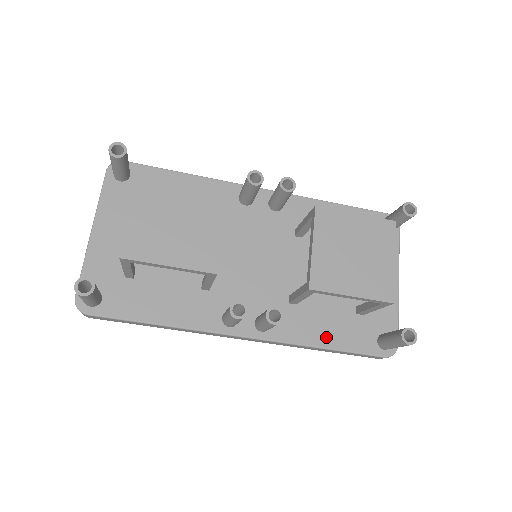
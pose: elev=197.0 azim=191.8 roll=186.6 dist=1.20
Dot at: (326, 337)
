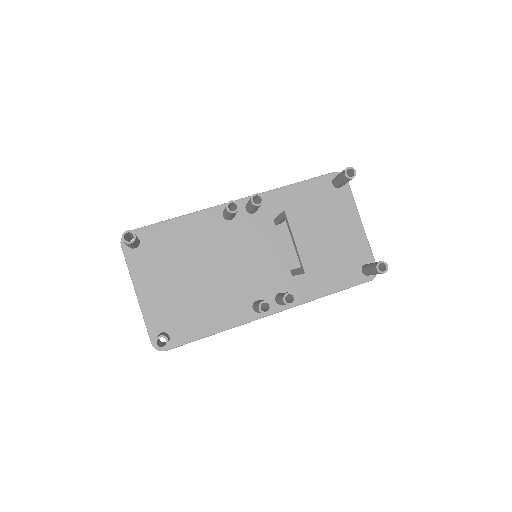
Dot at: (327, 287)
